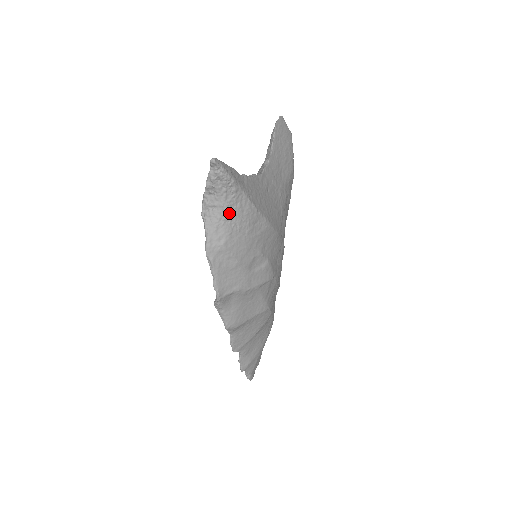
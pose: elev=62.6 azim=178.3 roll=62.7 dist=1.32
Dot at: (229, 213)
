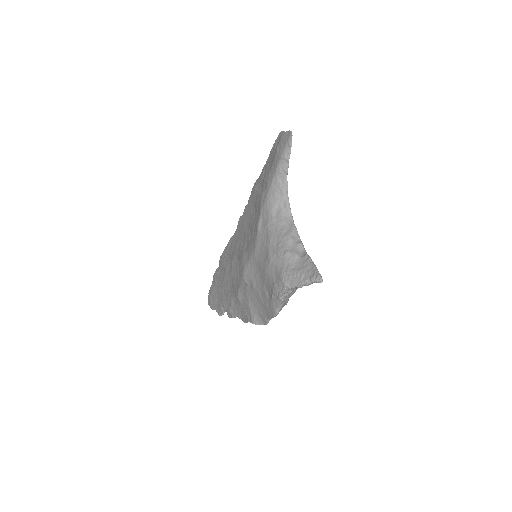
Dot at: occluded
